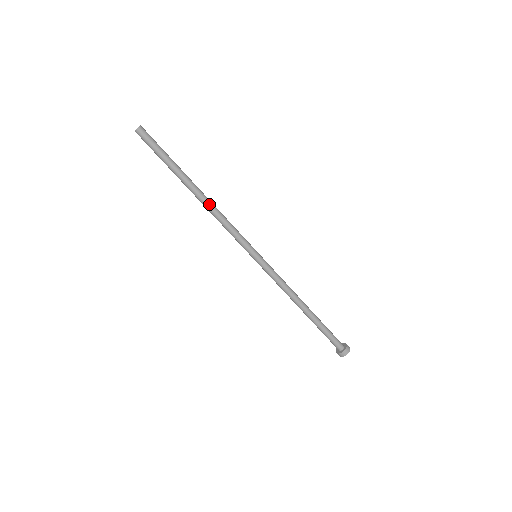
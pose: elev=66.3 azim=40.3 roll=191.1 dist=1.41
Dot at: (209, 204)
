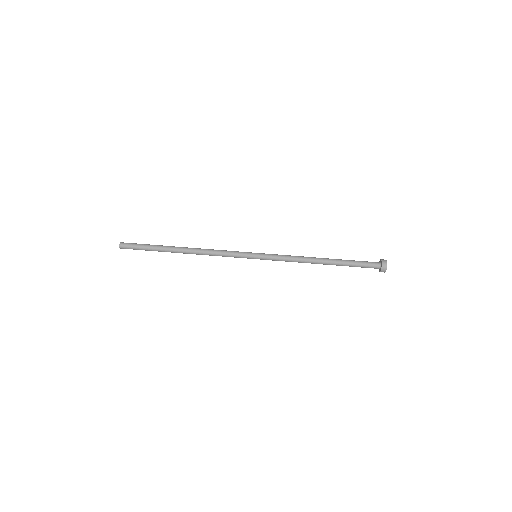
Dot at: (196, 249)
